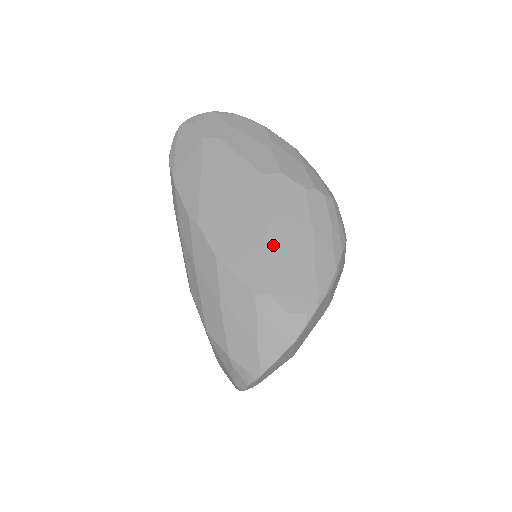
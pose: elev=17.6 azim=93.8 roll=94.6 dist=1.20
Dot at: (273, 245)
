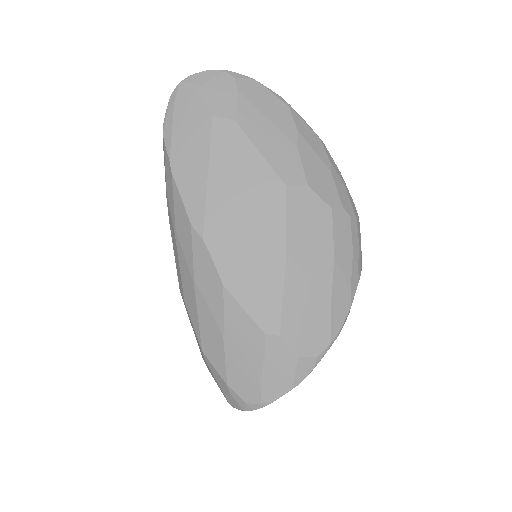
Dot at: (290, 280)
